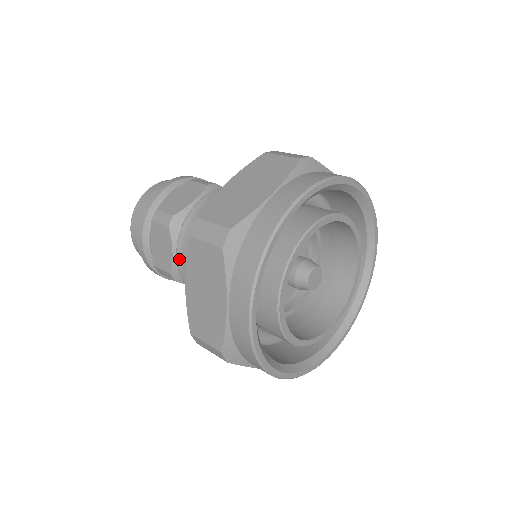
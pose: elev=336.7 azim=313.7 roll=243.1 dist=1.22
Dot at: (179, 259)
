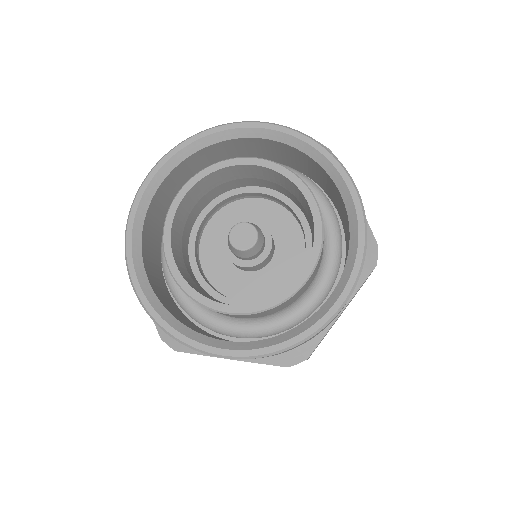
Dot at: occluded
